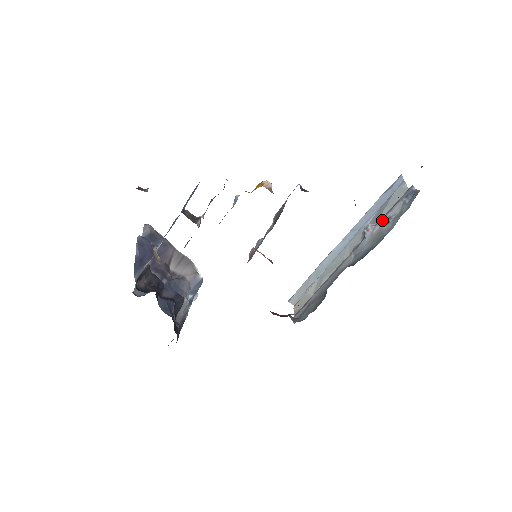
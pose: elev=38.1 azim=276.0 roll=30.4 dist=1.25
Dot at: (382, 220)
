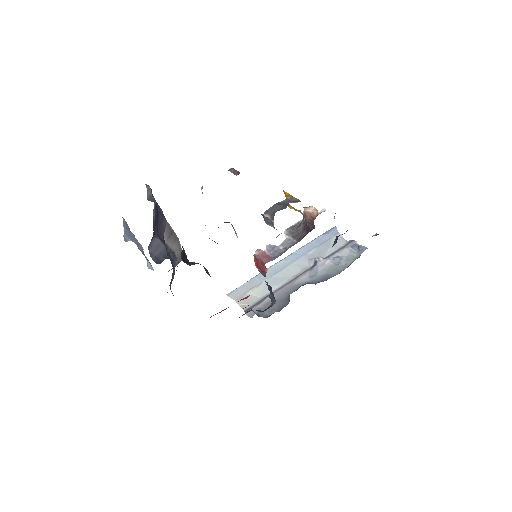
Dot at: (331, 257)
